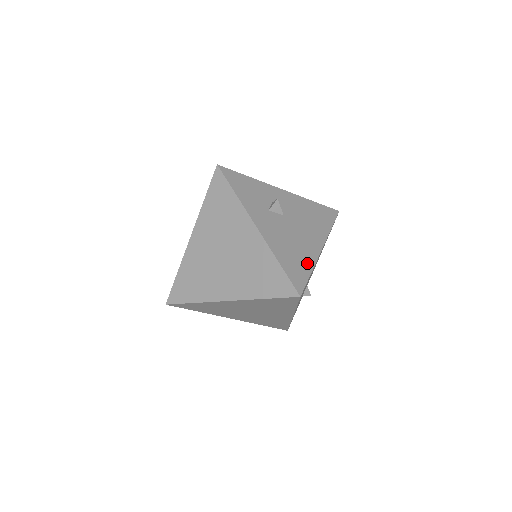
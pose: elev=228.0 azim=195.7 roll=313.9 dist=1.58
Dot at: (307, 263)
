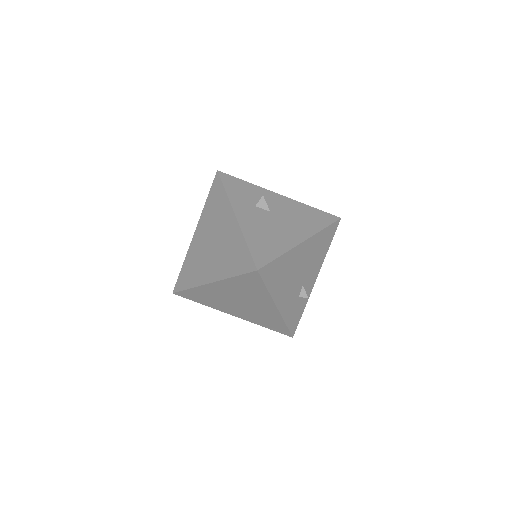
Dot at: (279, 248)
